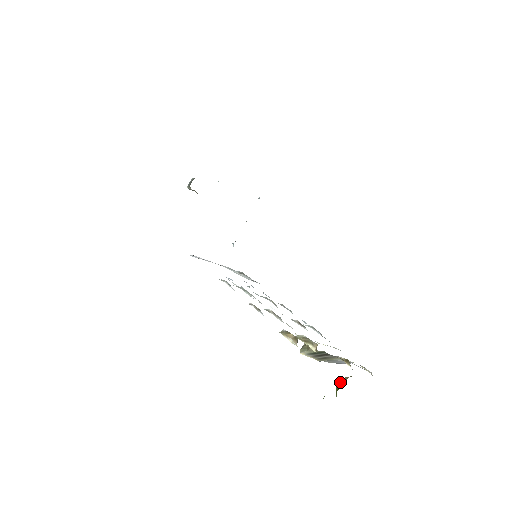
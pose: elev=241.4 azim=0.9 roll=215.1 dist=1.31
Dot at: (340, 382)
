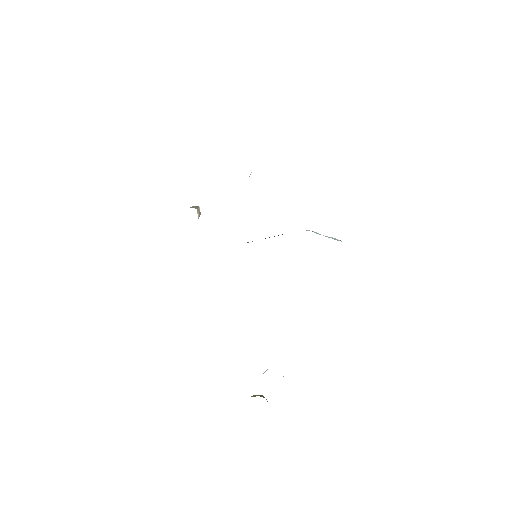
Dot at: occluded
